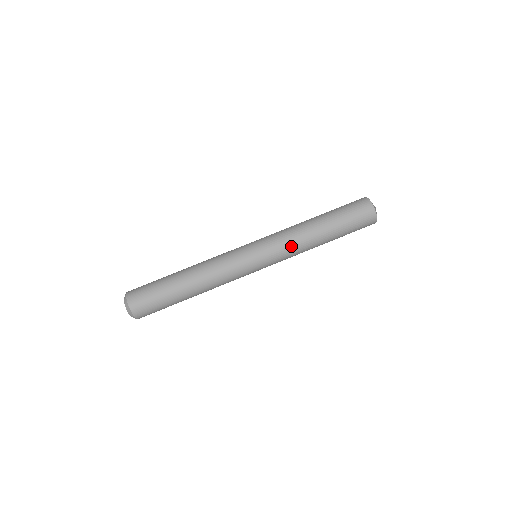
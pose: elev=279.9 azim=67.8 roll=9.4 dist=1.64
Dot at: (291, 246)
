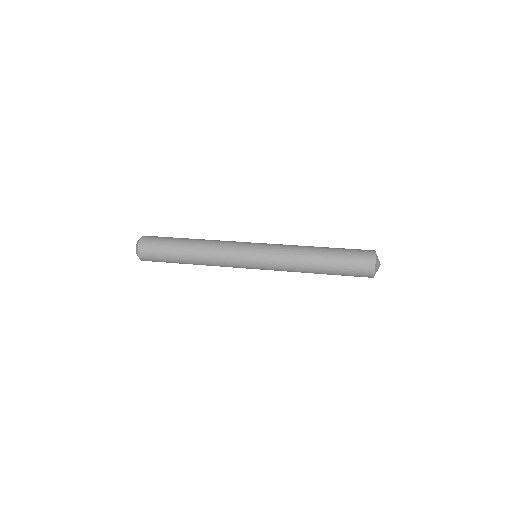
Dot at: (288, 245)
